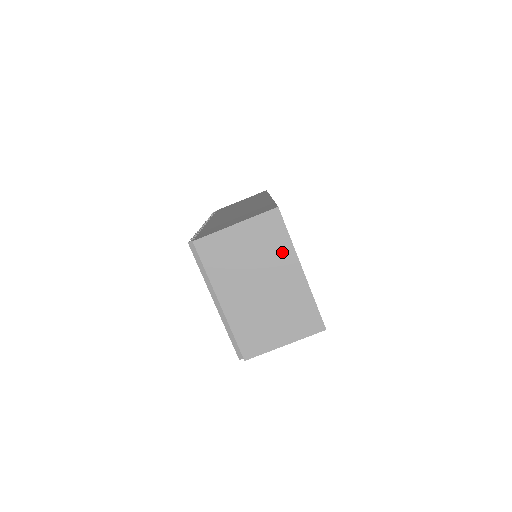
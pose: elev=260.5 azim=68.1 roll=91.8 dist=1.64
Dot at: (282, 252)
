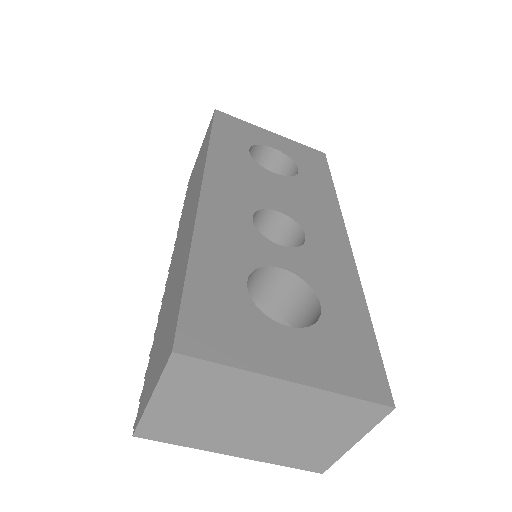
Dot at: (241, 384)
